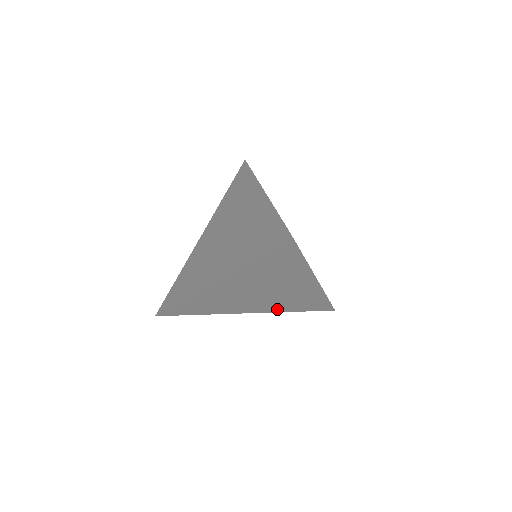
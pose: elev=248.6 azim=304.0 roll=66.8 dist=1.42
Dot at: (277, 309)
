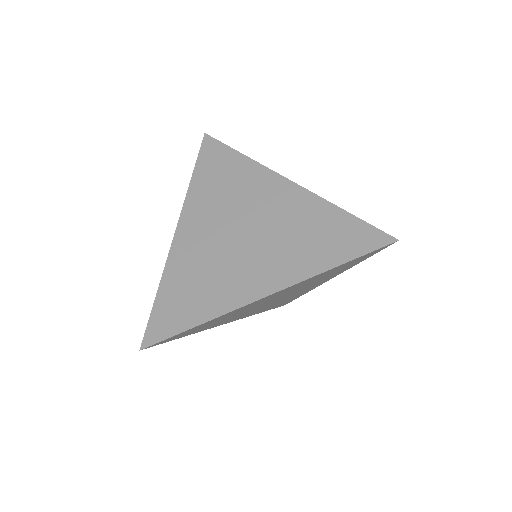
Dot at: (253, 313)
